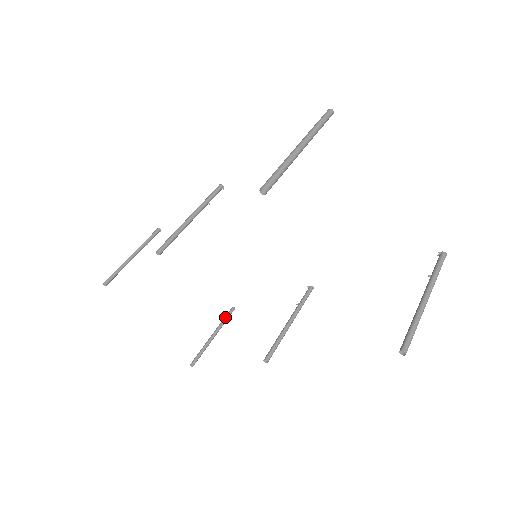
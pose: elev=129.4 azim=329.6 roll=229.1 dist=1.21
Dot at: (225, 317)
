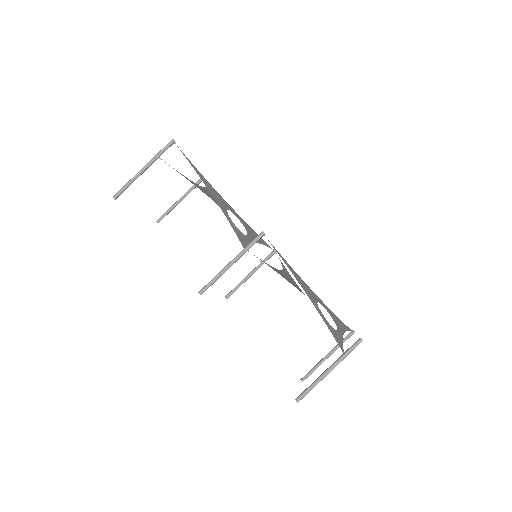
Dot at: (194, 187)
